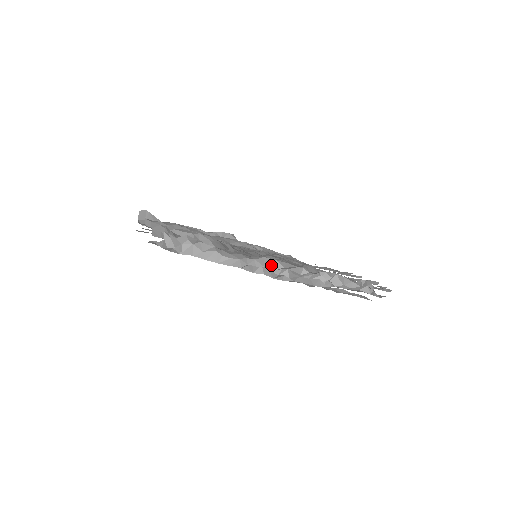
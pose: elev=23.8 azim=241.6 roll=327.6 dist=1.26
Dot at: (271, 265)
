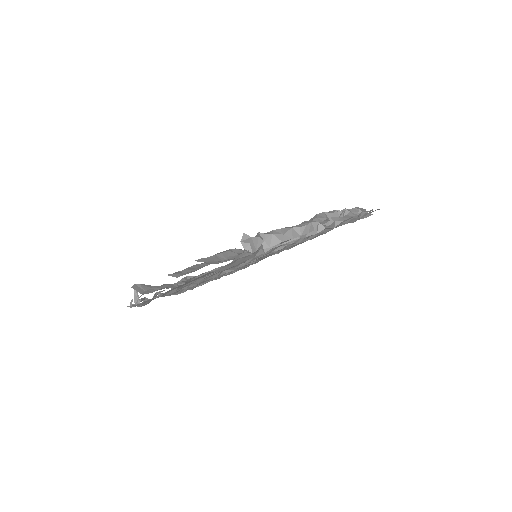
Dot at: (326, 216)
